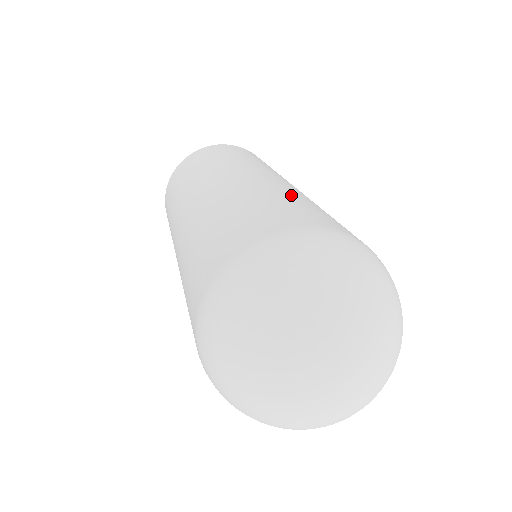
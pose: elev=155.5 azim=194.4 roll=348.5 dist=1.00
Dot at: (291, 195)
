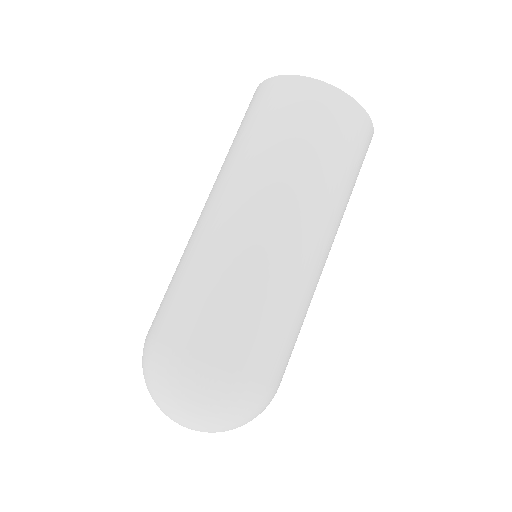
Dot at: (285, 302)
